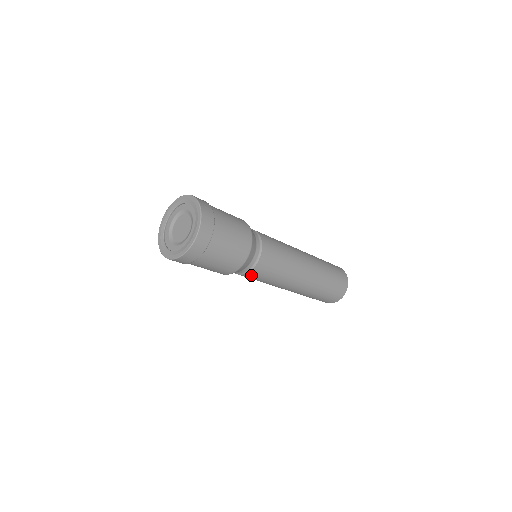
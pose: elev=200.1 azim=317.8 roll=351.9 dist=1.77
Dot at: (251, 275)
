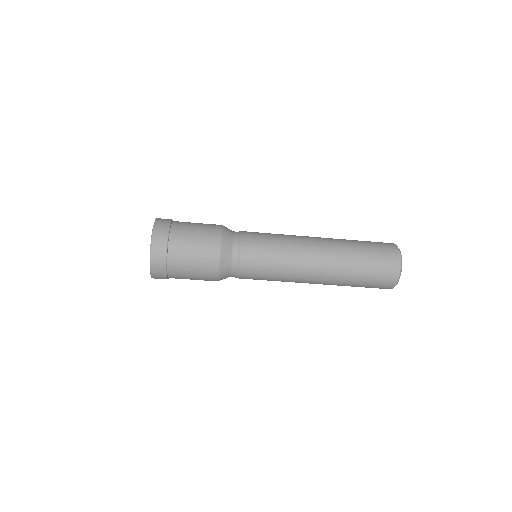
Dot at: (246, 273)
